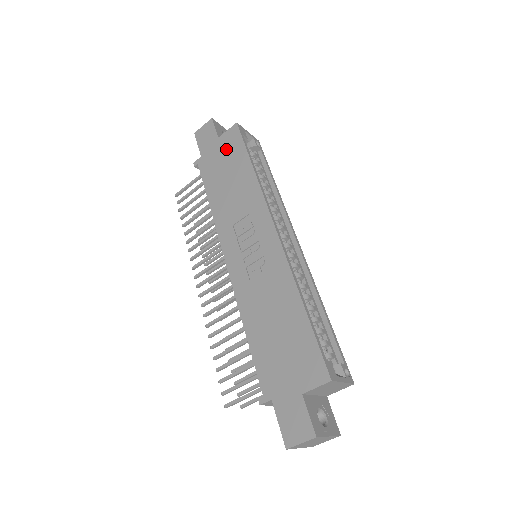
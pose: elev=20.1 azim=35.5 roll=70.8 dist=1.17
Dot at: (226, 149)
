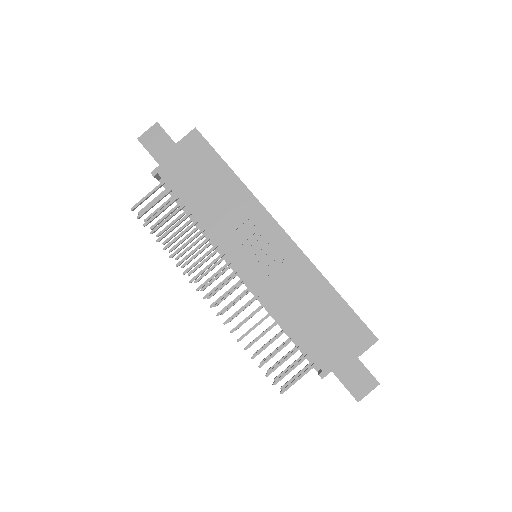
Dot at: (192, 156)
